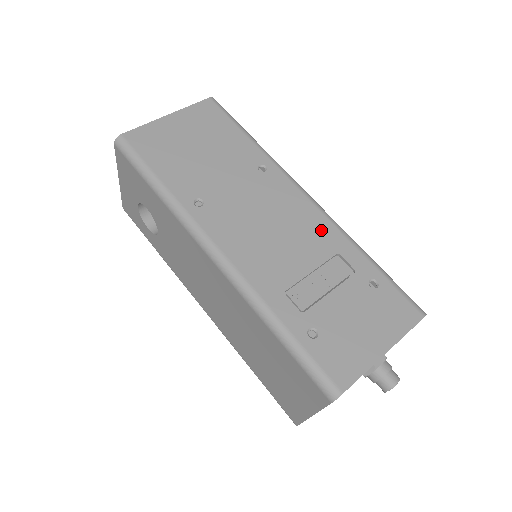
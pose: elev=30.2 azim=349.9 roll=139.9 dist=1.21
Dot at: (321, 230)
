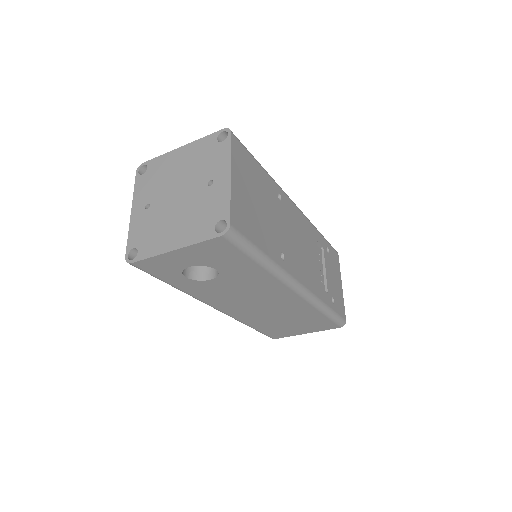
Dot at: (309, 230)
